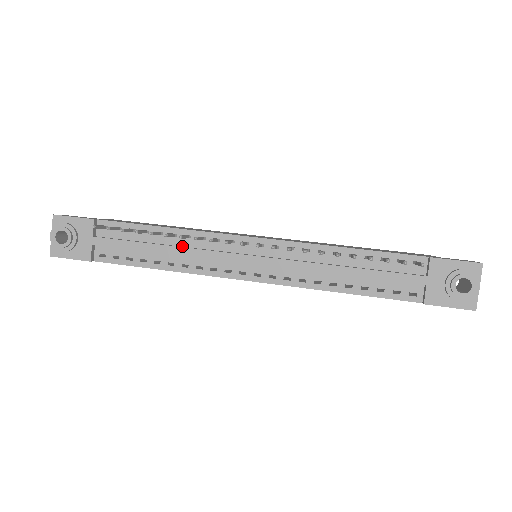
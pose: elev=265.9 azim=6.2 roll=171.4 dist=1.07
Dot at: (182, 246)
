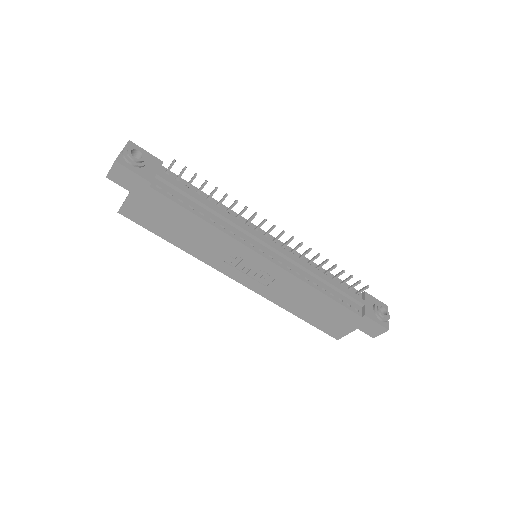
Dot at: occluded
